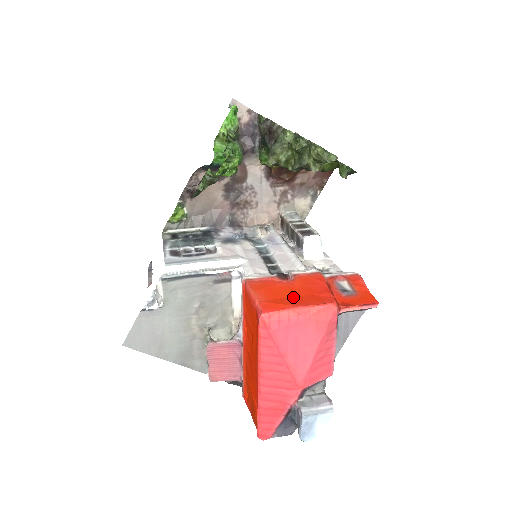
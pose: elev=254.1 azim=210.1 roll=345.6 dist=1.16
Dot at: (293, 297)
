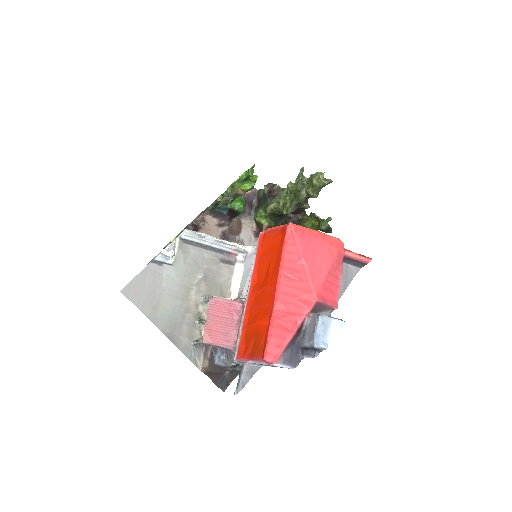
Dot at: occluded
